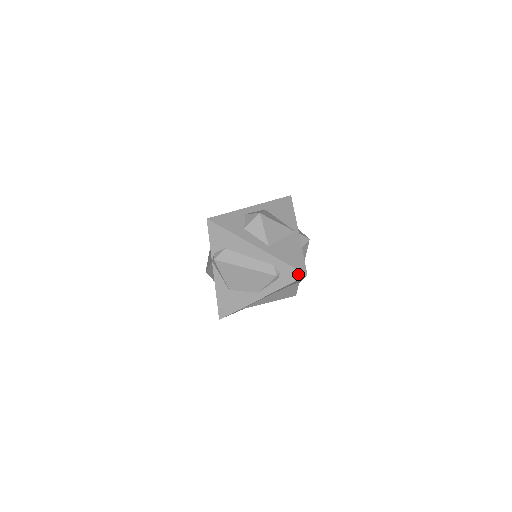
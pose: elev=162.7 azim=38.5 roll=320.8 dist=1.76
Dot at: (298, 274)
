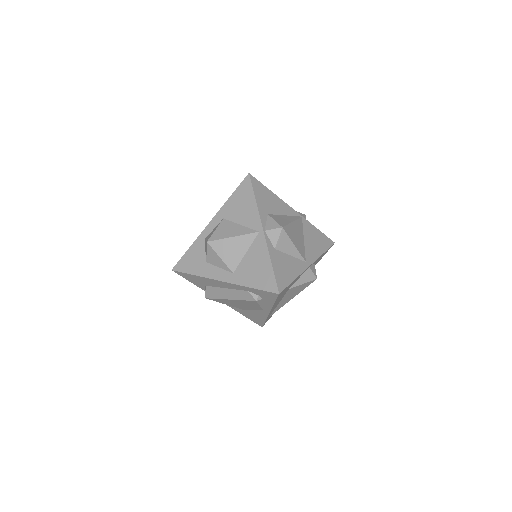
Dot at: (271, 294)
